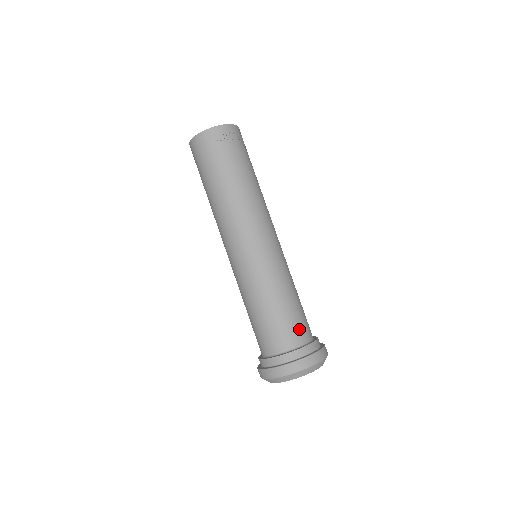
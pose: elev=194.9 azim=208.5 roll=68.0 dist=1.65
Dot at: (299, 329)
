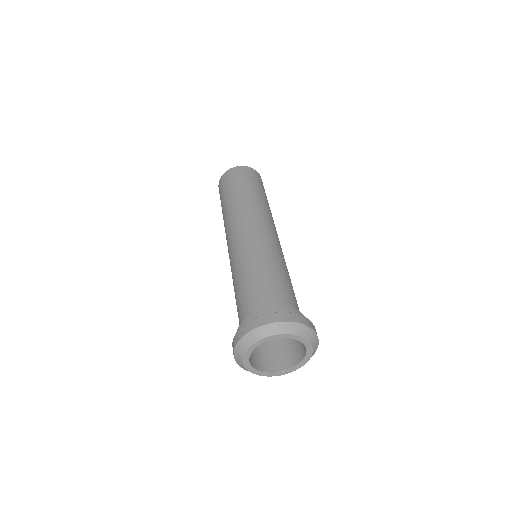
Dot at: (293, 301)
